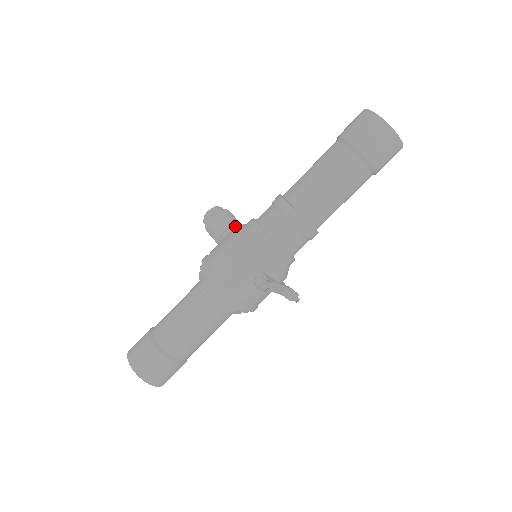
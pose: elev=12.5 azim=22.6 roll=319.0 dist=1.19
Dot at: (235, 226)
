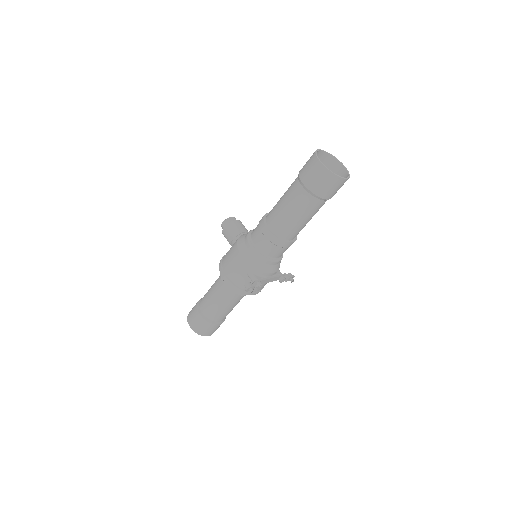
Dot at: (240, 235)
